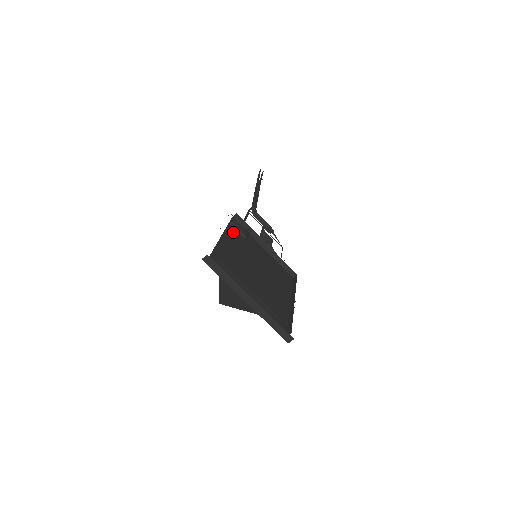
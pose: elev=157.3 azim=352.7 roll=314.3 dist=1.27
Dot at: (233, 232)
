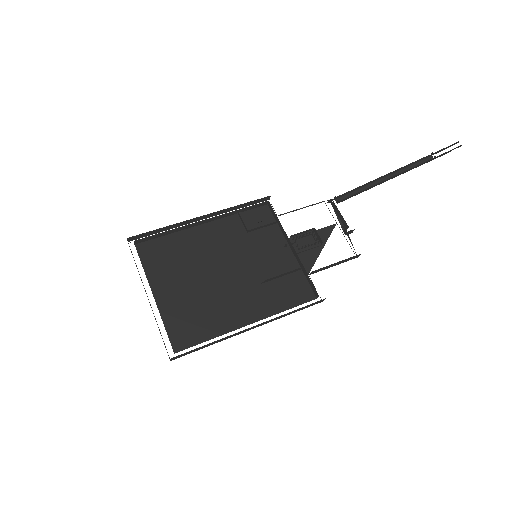
Dot at: (239, 222)
